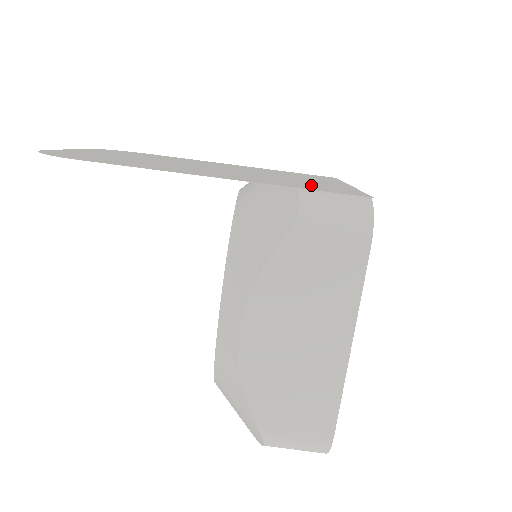
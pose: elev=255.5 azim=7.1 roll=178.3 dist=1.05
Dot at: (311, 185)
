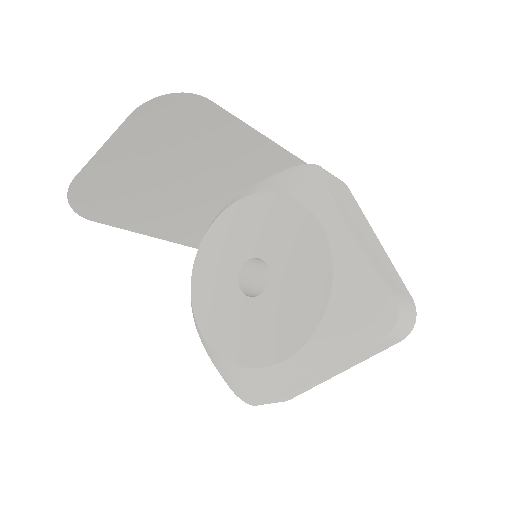
Dot at: occluded
